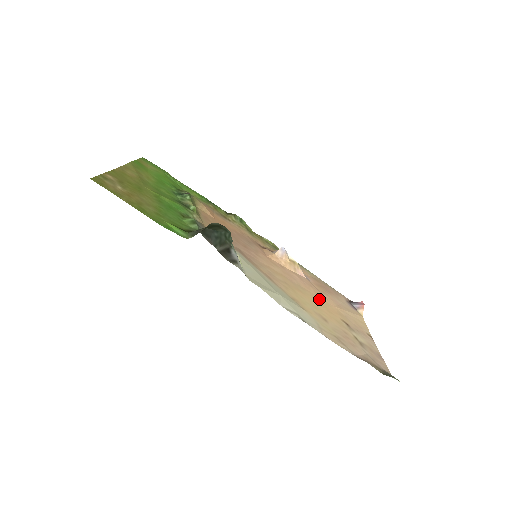
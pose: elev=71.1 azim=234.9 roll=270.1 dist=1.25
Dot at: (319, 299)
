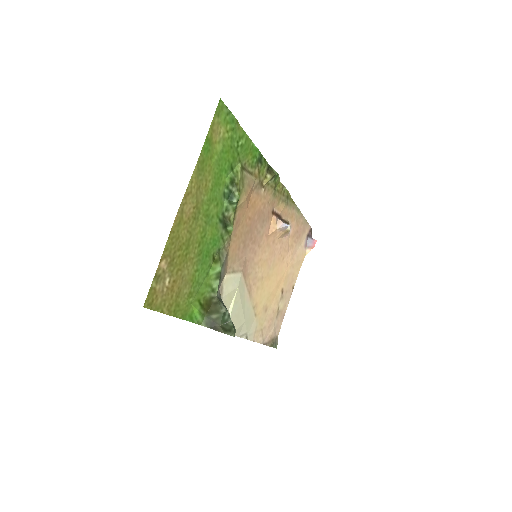
Dot at: (280, 271)
